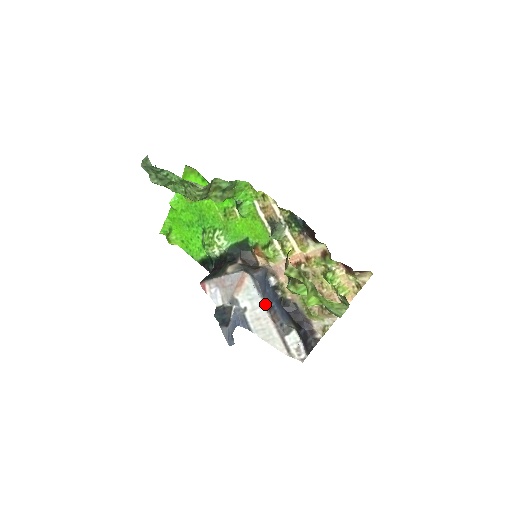
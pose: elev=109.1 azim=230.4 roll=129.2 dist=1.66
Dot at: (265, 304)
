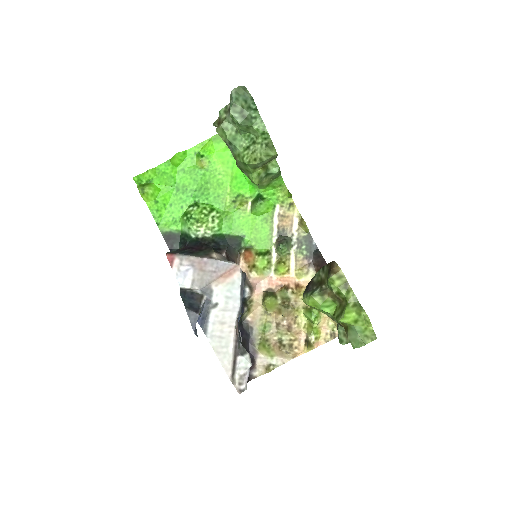
Dot at: (240, 310)
